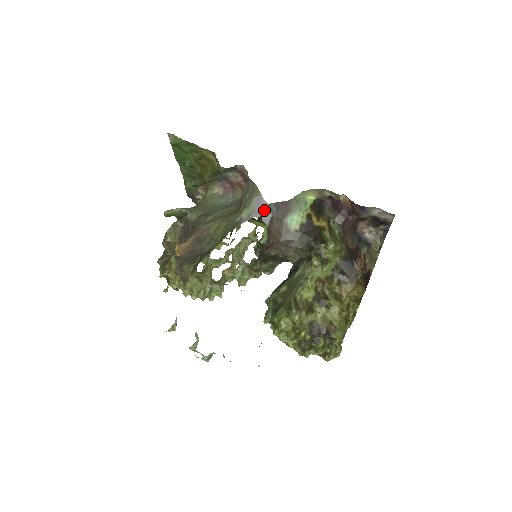
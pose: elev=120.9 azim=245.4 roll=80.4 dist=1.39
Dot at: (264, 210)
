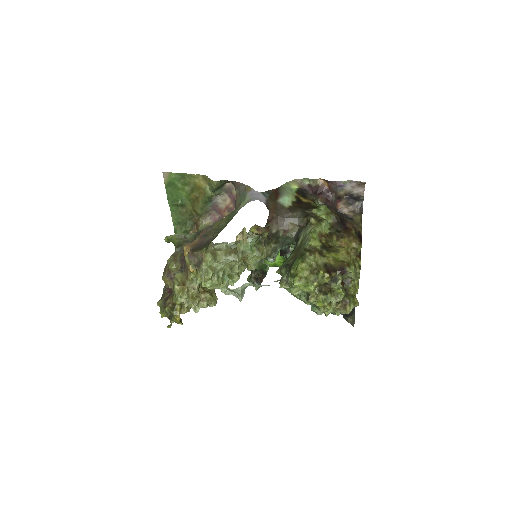
Dot at: (259, 196)
